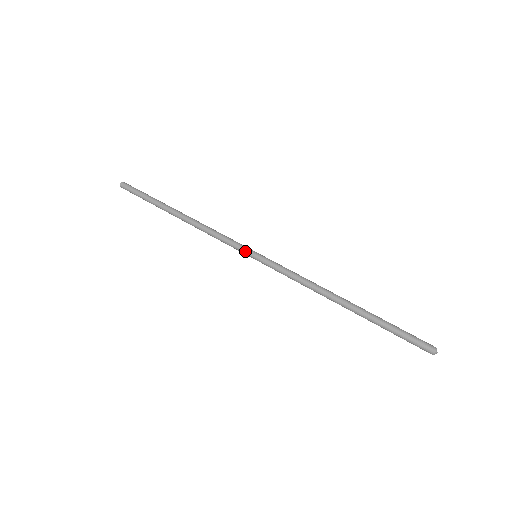
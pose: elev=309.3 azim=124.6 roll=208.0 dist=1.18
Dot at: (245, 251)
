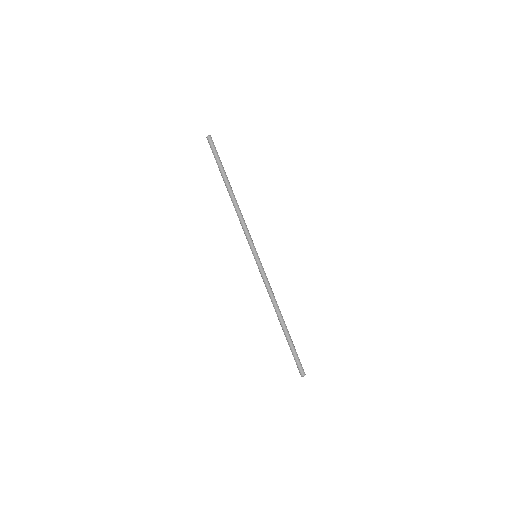
Dot at: (251, 250)
